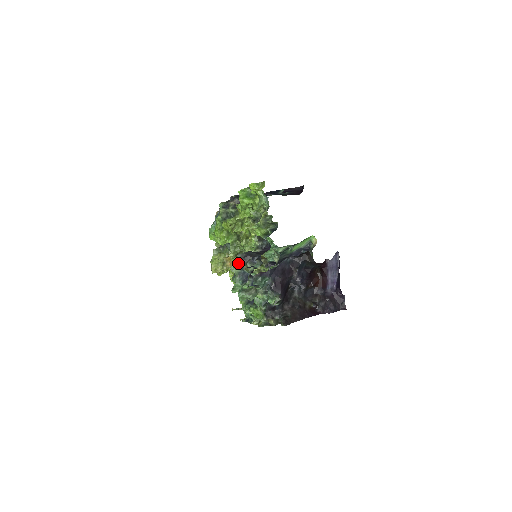
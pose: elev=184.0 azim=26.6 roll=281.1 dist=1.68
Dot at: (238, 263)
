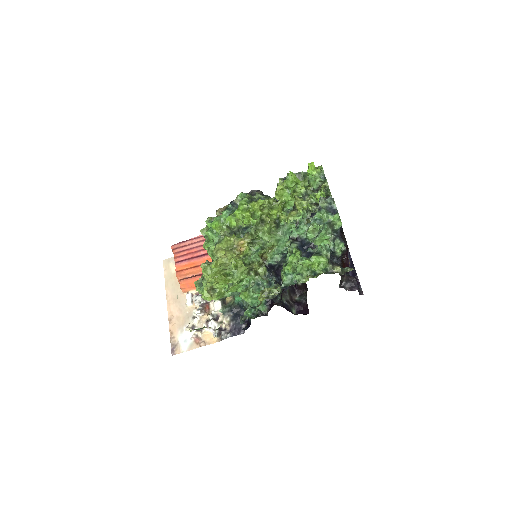
Dot at: (329, 197)
